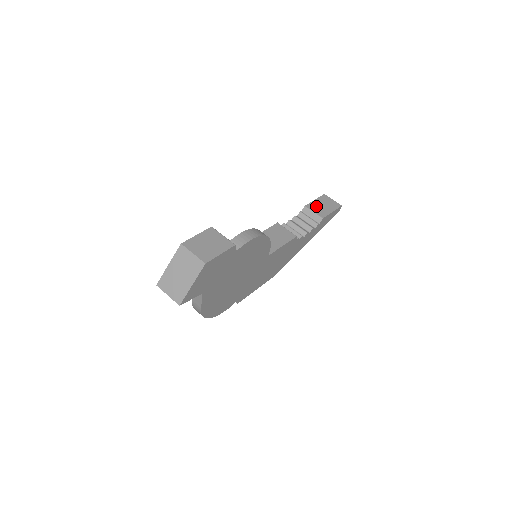
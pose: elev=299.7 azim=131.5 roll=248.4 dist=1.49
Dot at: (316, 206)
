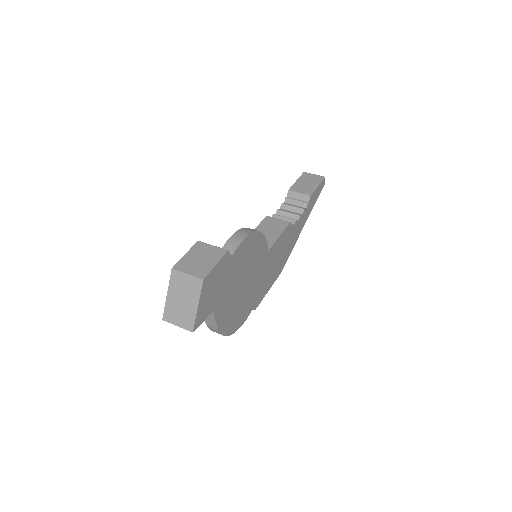
Dot at: (299, 186)
